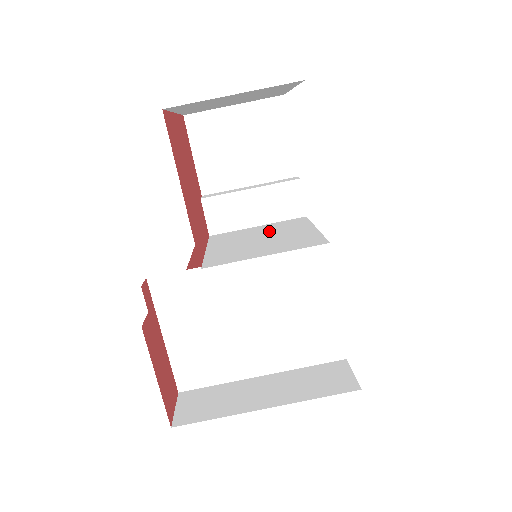
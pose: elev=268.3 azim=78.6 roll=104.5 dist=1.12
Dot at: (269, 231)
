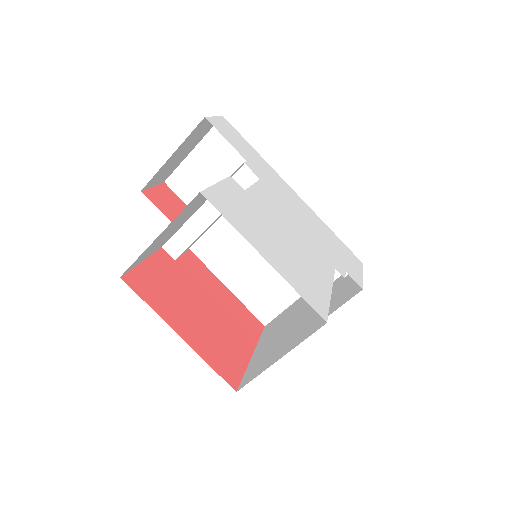
Dot at: occluded
